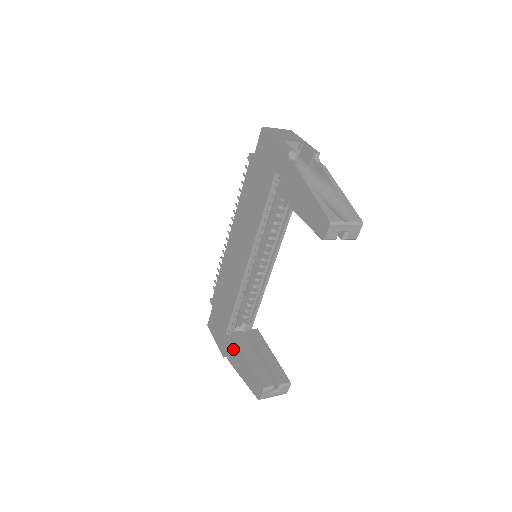
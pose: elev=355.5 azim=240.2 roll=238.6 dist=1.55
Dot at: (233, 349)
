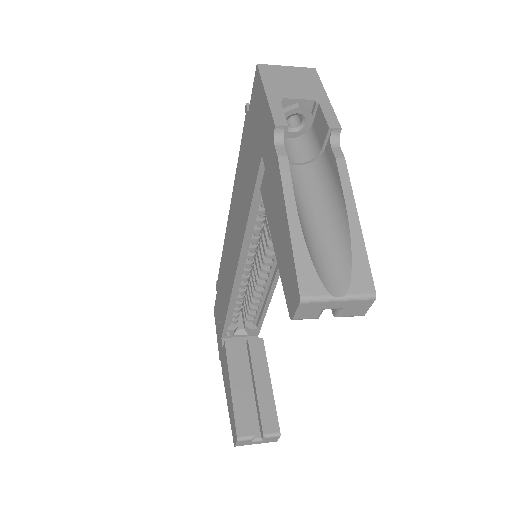
Dot at: (224, 362)
